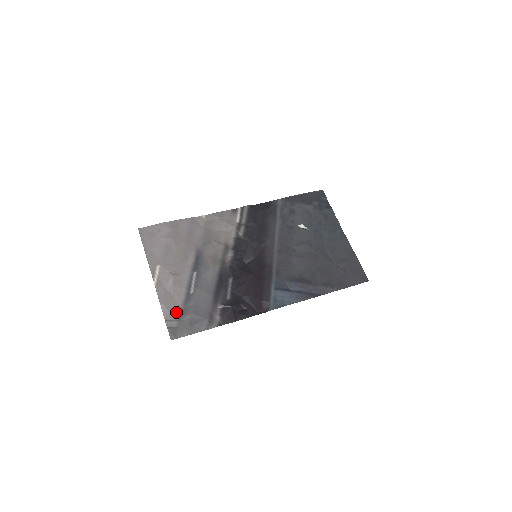
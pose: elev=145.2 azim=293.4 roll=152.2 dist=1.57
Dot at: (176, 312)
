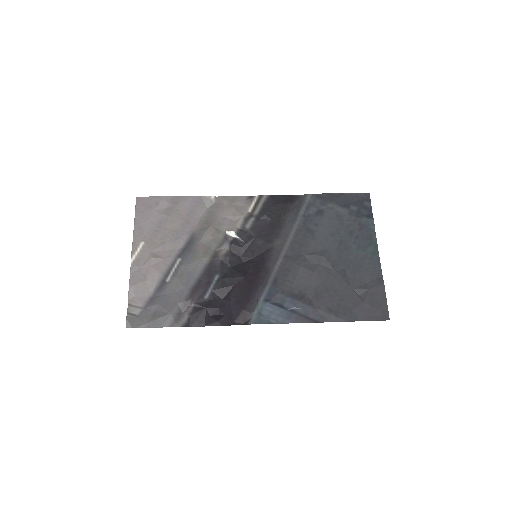
Dot at: (143, 298)
